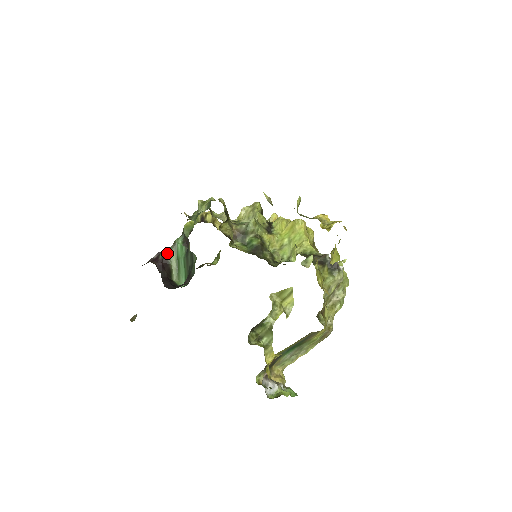
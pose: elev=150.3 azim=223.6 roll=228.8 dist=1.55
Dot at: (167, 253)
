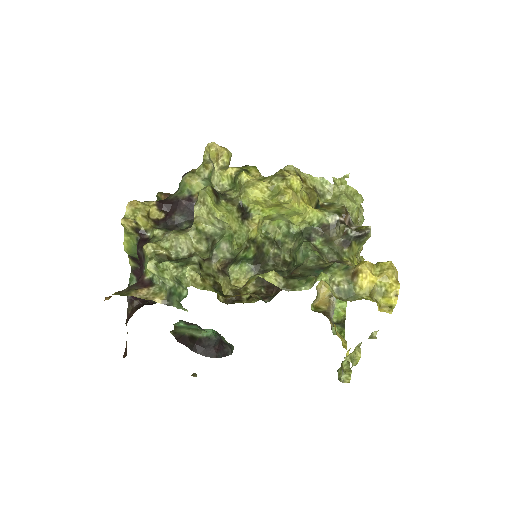
Dot at: (174, 333)
